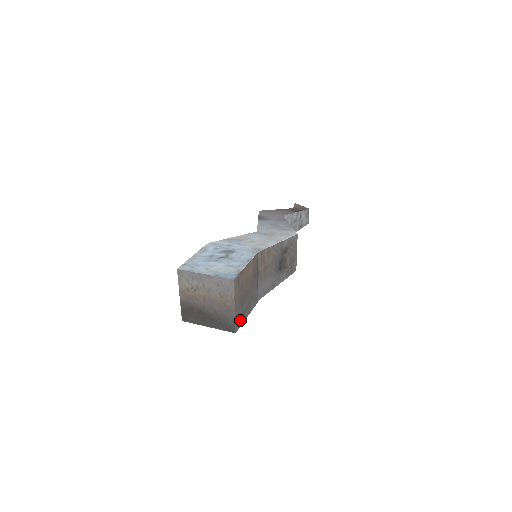
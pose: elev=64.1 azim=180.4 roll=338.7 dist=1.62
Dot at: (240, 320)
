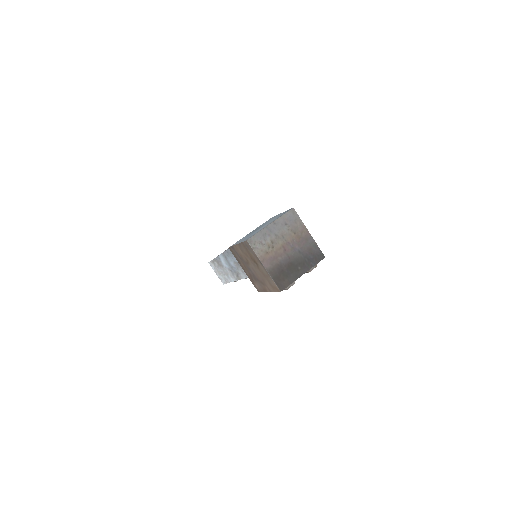
Dot at: occluded
